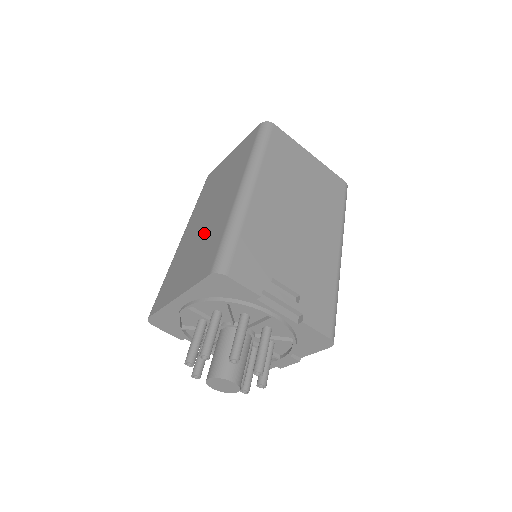
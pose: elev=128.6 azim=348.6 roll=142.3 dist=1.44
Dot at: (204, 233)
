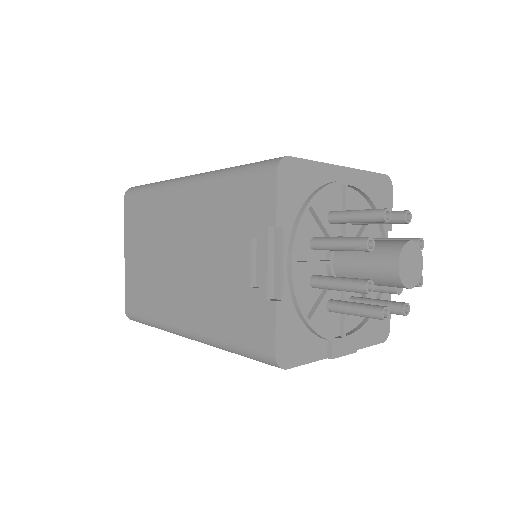
Dot at: occluded
